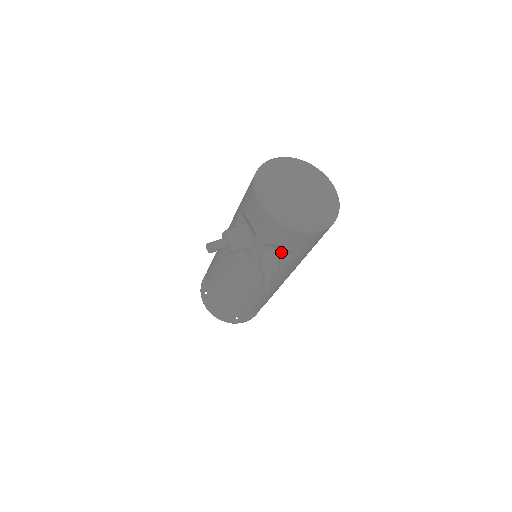
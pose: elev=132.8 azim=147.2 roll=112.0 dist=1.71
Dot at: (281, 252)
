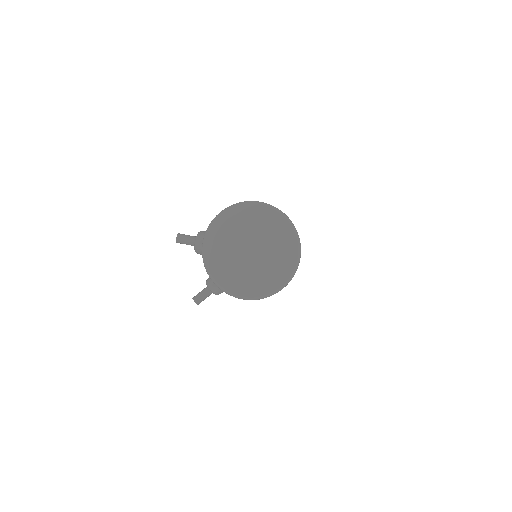
Dot at: occluded
